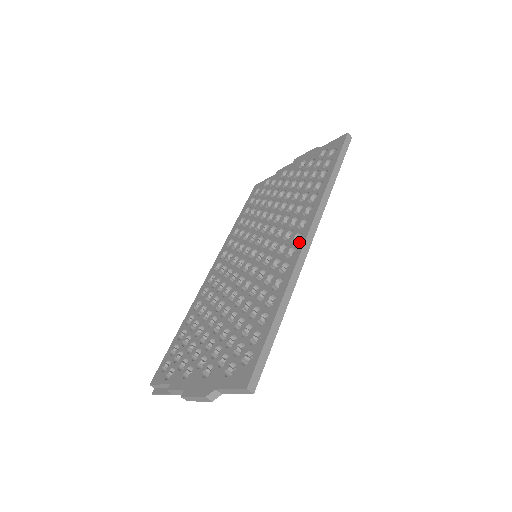
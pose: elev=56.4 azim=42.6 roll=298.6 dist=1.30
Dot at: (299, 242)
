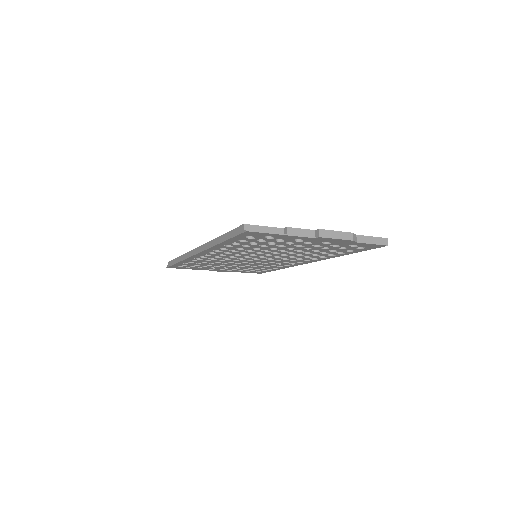
Dot at: occluded
